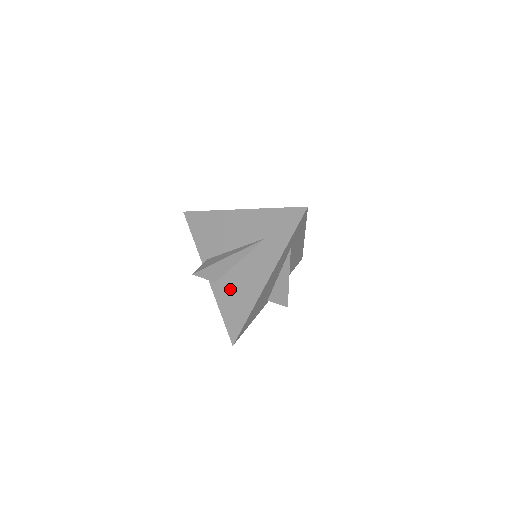
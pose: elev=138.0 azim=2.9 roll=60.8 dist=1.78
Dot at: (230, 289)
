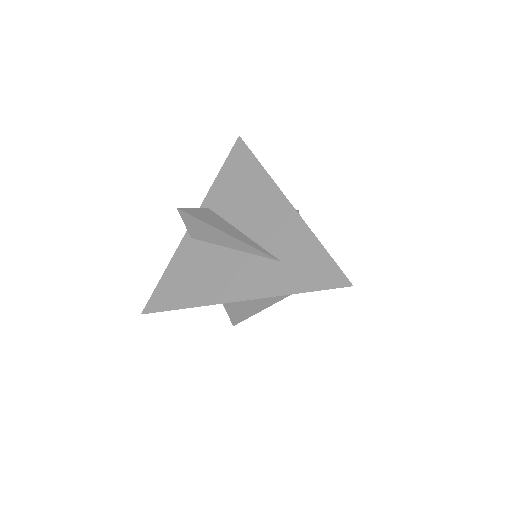
Dot at: (196, 262)
